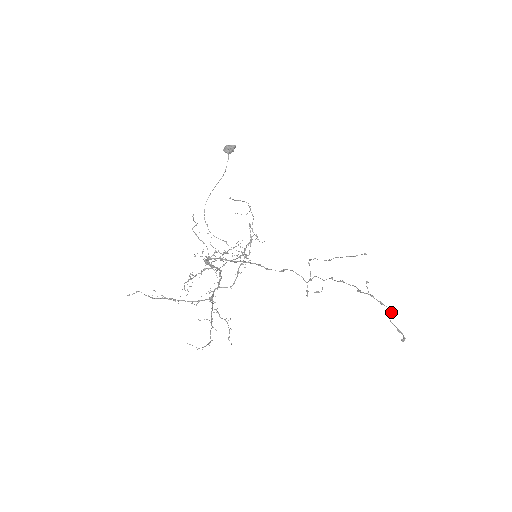
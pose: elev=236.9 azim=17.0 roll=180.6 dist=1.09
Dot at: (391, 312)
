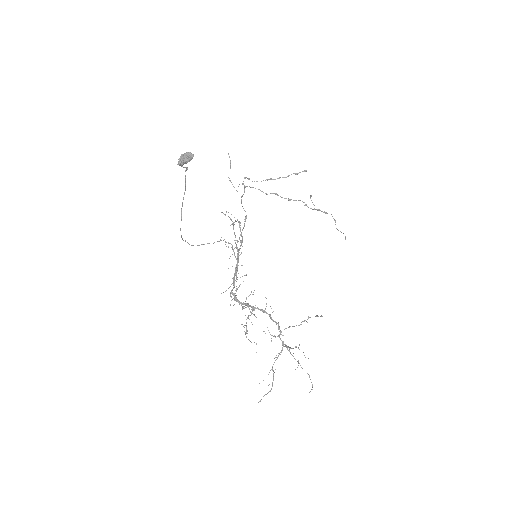
Dot at: occluded
